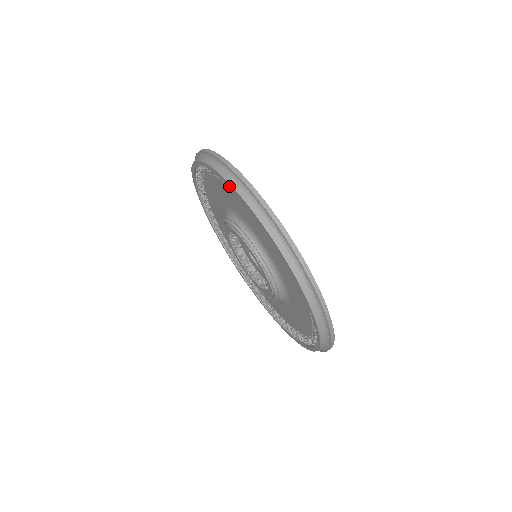
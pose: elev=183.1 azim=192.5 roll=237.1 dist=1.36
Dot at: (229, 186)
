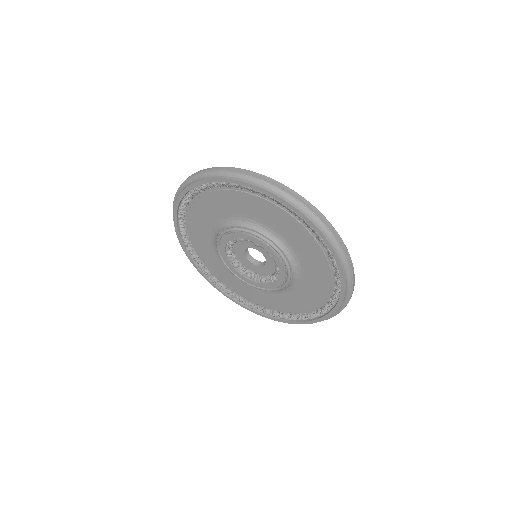
Dot at: (238, 184)
